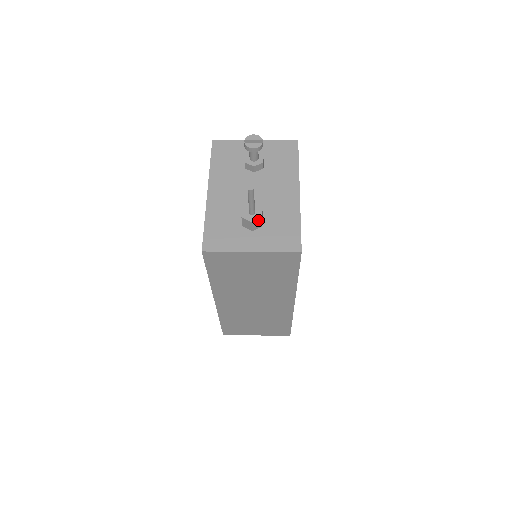
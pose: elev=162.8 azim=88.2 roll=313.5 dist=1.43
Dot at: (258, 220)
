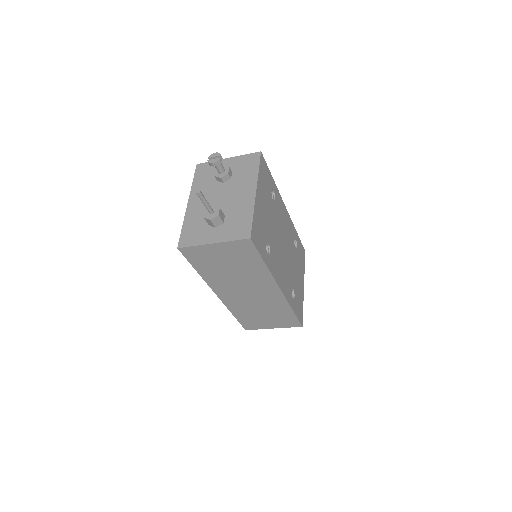
Dot at: (216, 218)
